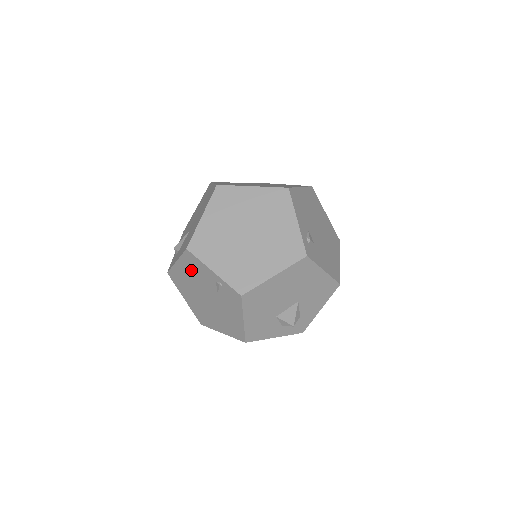
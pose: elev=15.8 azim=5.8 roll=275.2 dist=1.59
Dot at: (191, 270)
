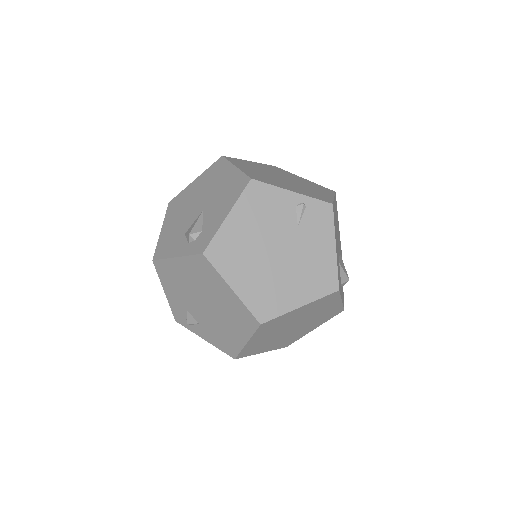
Dot at: (255, 213)
